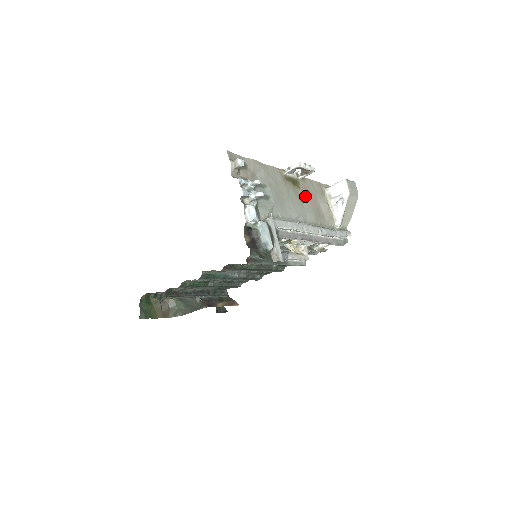
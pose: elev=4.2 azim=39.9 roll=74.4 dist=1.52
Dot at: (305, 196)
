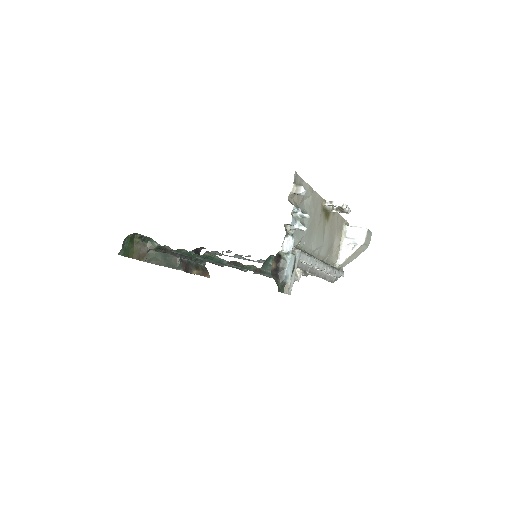
Dot at: (329, 230)
